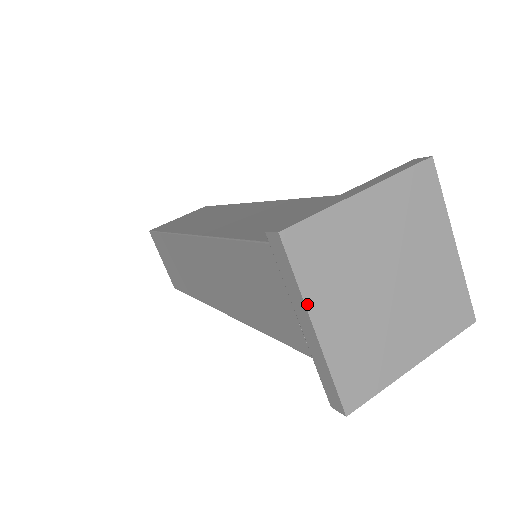
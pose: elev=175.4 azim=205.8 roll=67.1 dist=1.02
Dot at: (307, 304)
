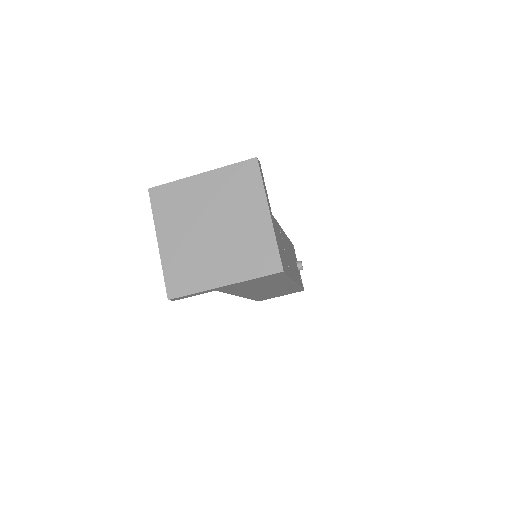
Dot at: (156, 228)
